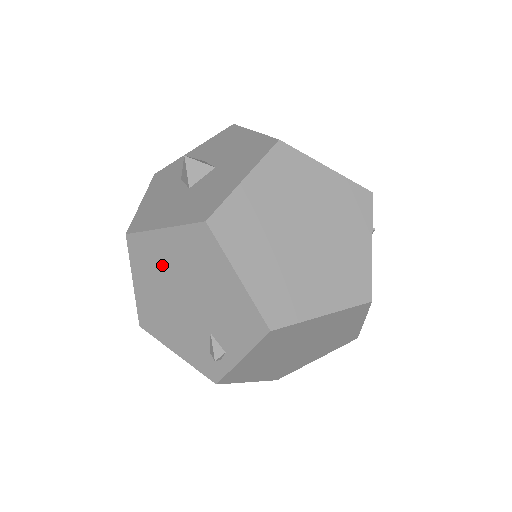
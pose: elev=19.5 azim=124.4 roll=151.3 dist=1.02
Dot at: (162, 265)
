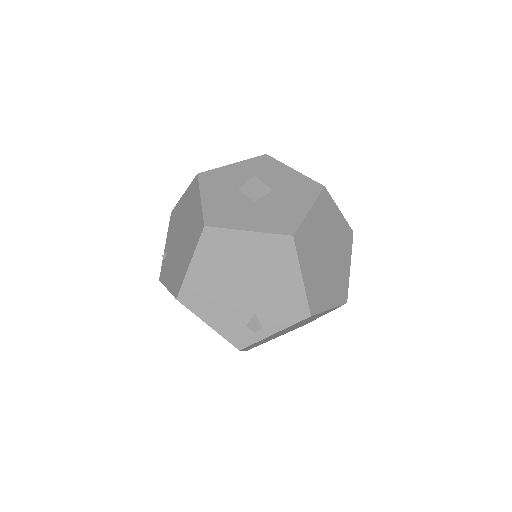
Dot at: (232, 257)
